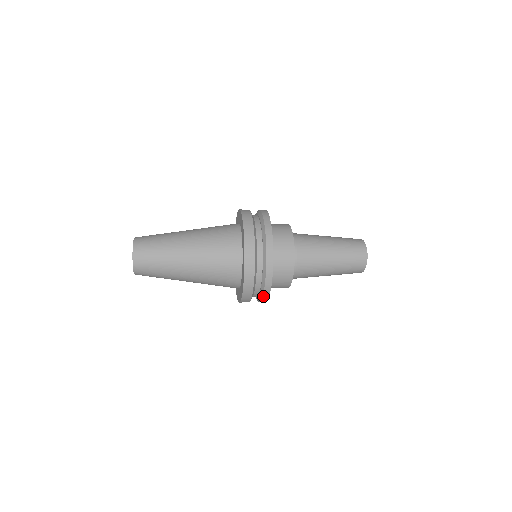
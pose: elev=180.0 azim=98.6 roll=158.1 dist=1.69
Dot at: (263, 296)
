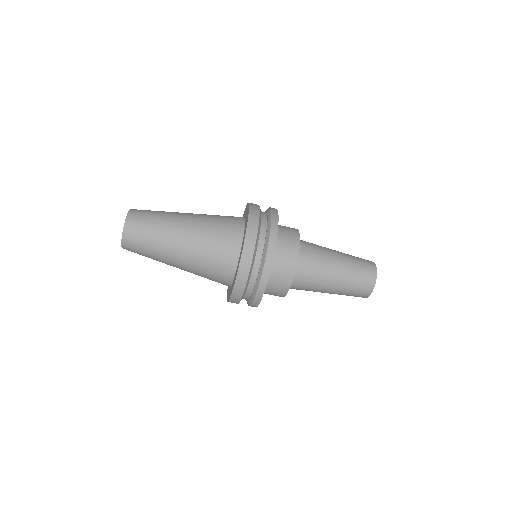
Dot at: (263, 272)
